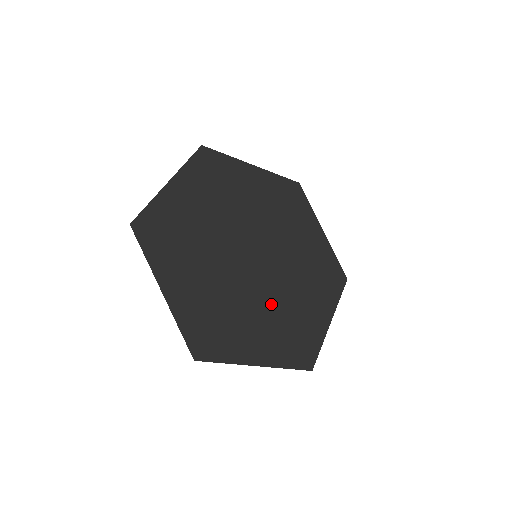
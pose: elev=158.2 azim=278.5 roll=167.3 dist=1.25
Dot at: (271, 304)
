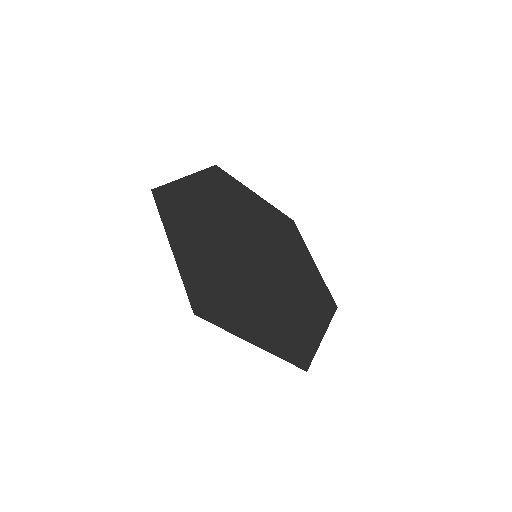
Dot at: (291, 284)
